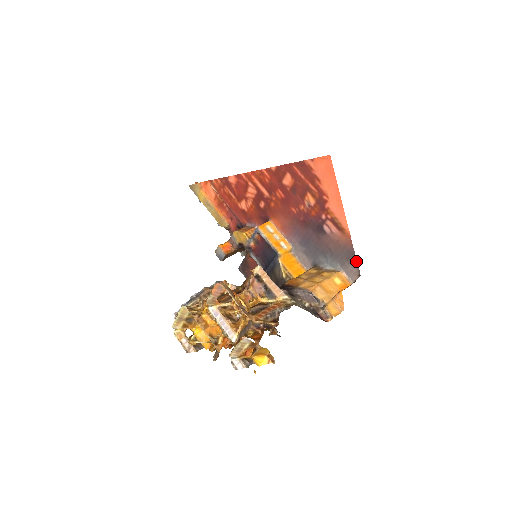
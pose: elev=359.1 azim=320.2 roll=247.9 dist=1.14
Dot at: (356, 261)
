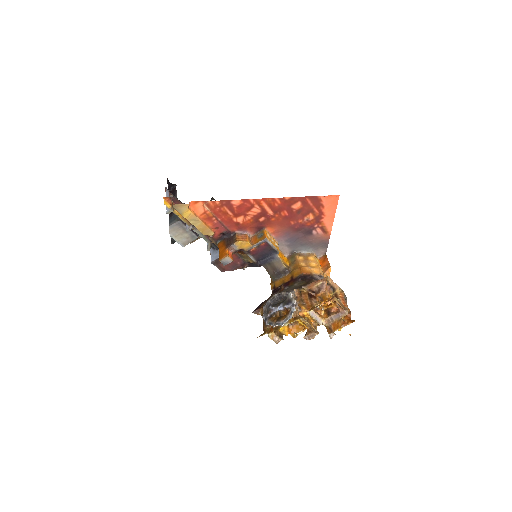
Dot at: (327, 247)
